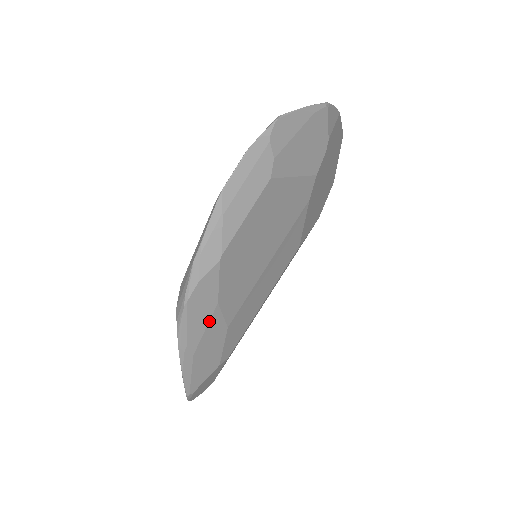
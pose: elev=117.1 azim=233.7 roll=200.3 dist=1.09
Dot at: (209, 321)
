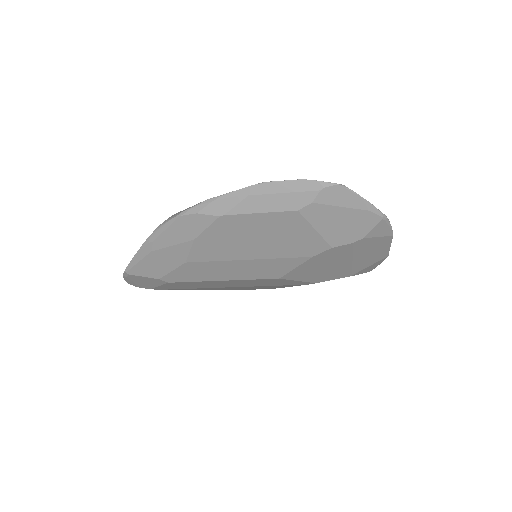
Dot at: (179, 244)
